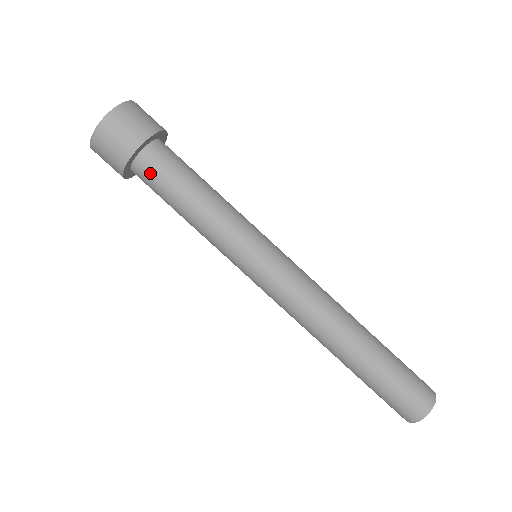
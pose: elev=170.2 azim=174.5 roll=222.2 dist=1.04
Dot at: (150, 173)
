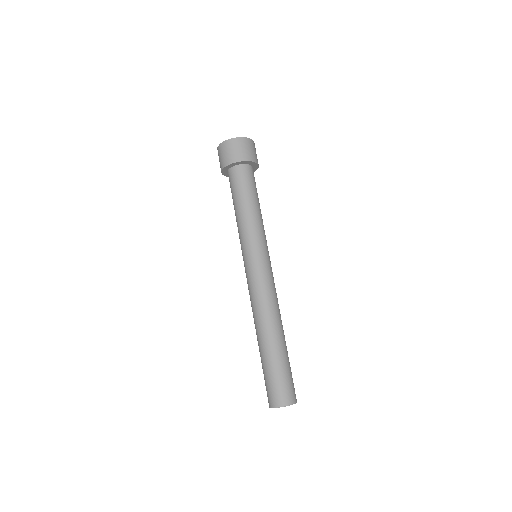
Dot at: (230, 182)
